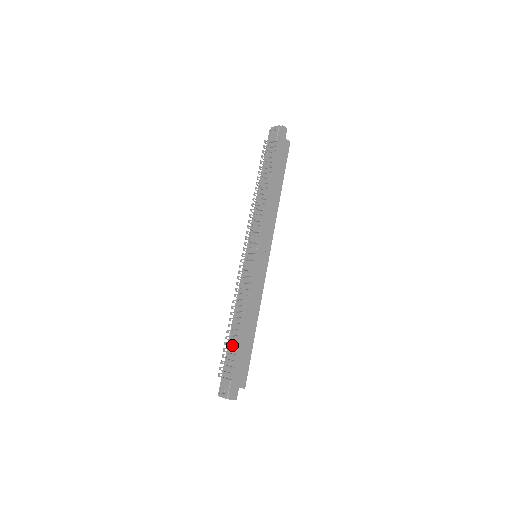
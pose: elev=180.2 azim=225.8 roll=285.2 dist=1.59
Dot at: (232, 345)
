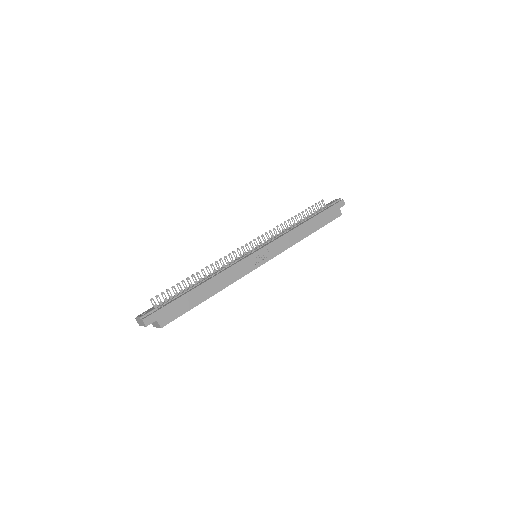
Dot at: (182, 292)
